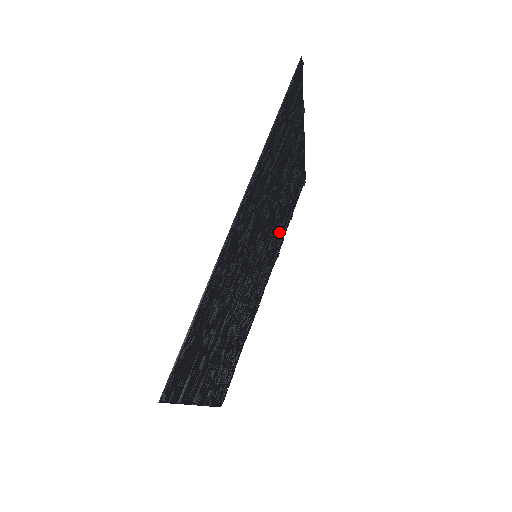
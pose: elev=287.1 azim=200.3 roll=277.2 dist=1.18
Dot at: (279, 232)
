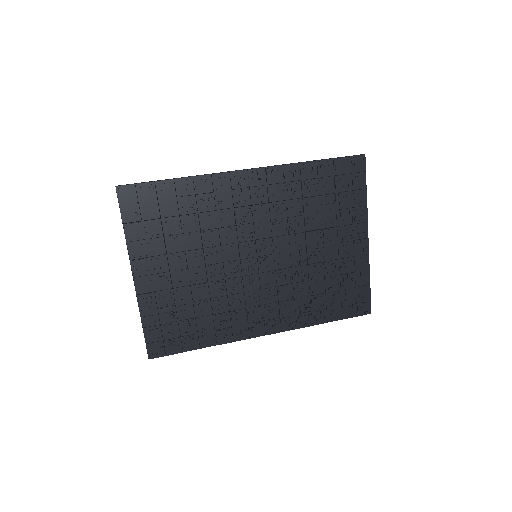
Dot at: (303, 298)
